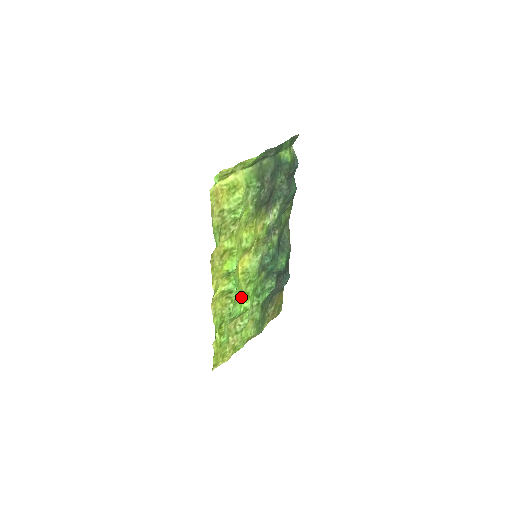
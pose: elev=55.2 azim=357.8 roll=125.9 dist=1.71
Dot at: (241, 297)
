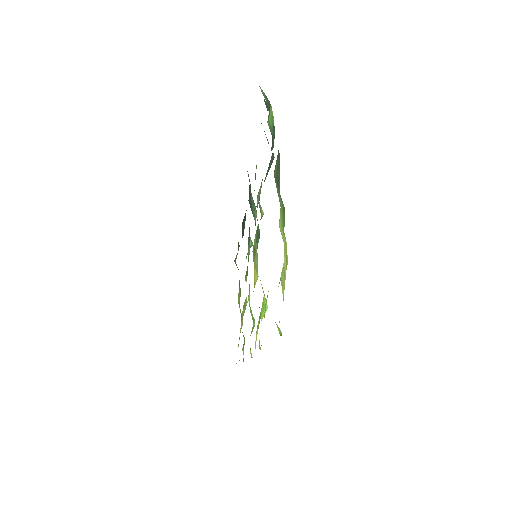
Dot at: occluded
